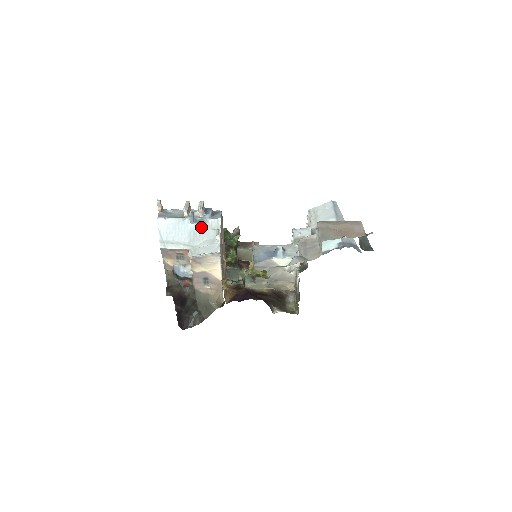
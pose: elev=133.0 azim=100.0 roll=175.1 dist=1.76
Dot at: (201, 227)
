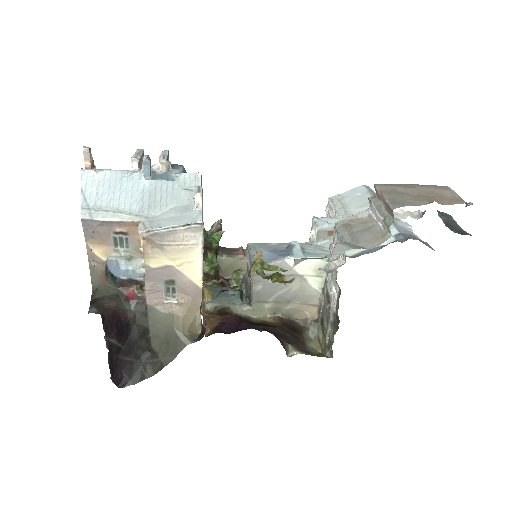
Dot at: (164, 186)
